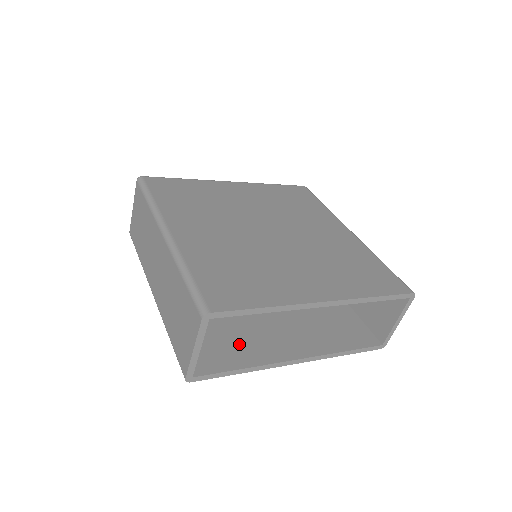
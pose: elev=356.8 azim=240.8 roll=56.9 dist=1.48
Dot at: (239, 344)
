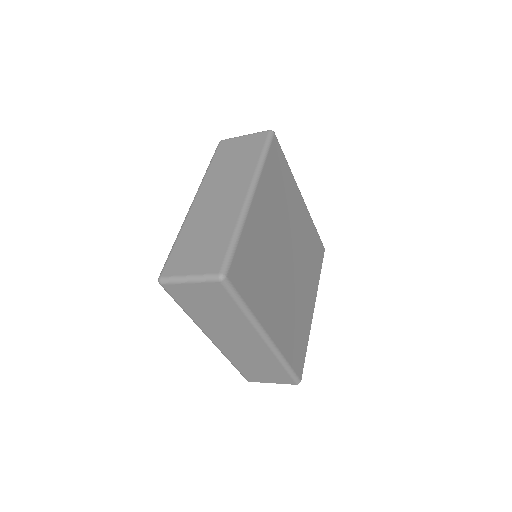
Dot at: occluded
